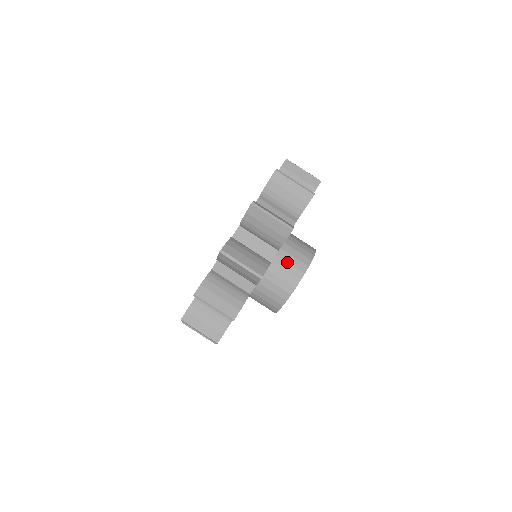
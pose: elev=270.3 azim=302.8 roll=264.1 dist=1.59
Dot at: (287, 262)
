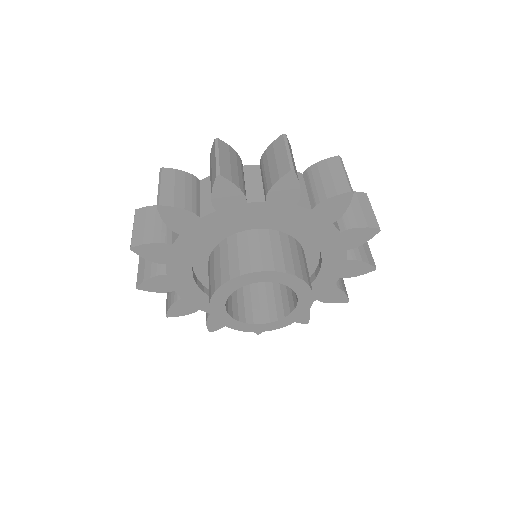
Dot at: (291, 254)
